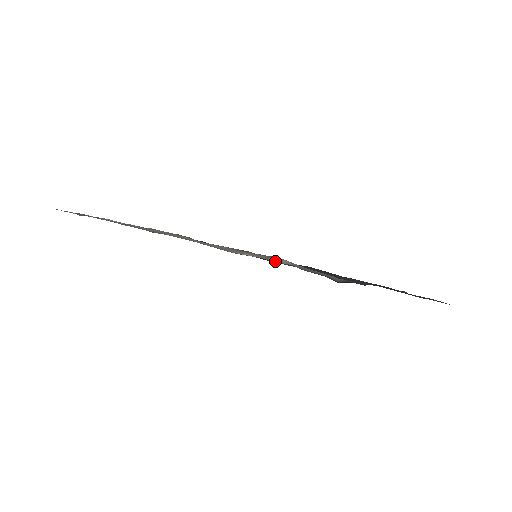
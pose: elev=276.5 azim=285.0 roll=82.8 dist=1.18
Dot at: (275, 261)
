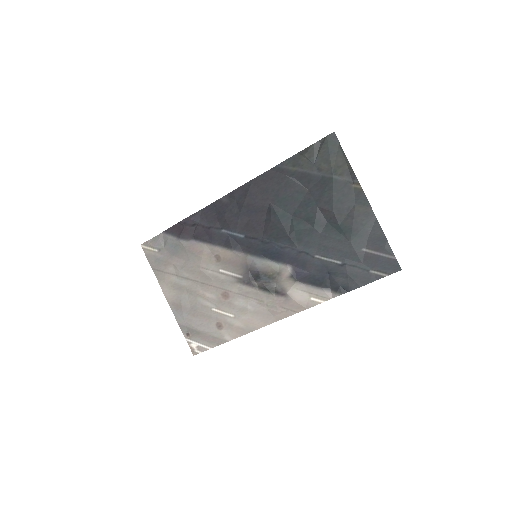
Dot at: (296, 311)
